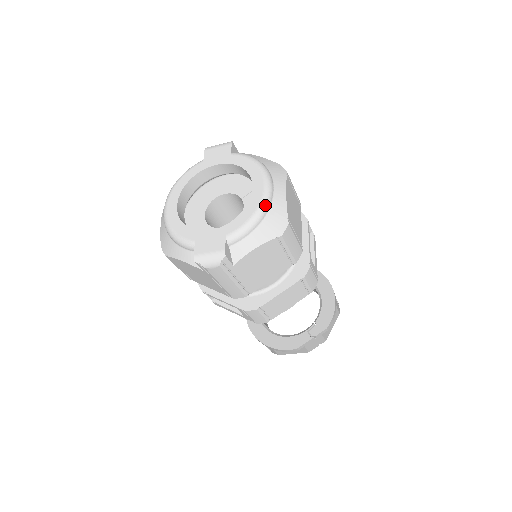
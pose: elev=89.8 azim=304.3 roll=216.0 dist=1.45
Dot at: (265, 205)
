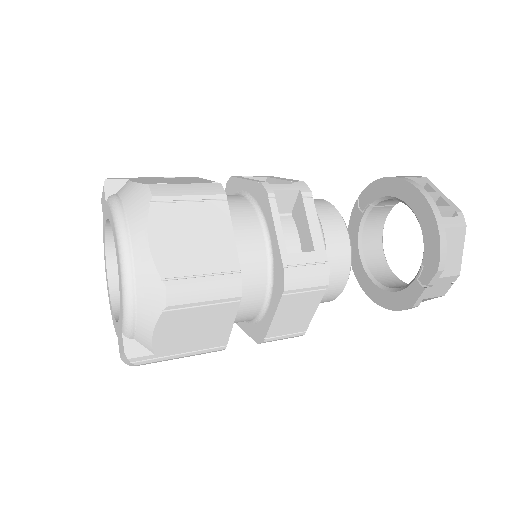
Dot at: (126, 281)
